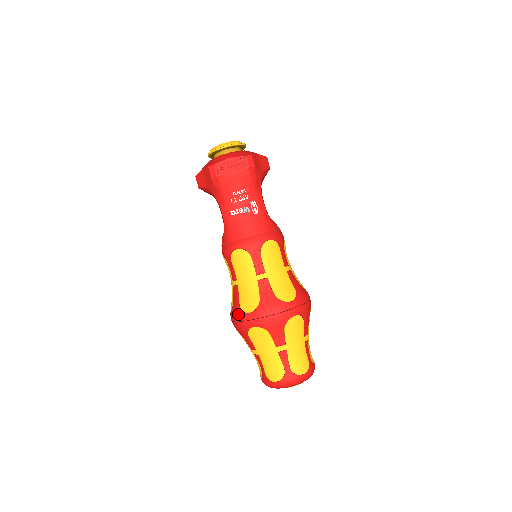
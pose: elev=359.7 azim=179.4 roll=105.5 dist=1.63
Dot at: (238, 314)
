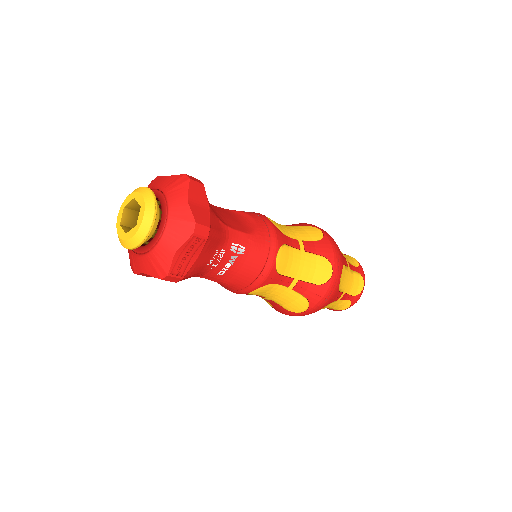
Dot at: (290, 315)
